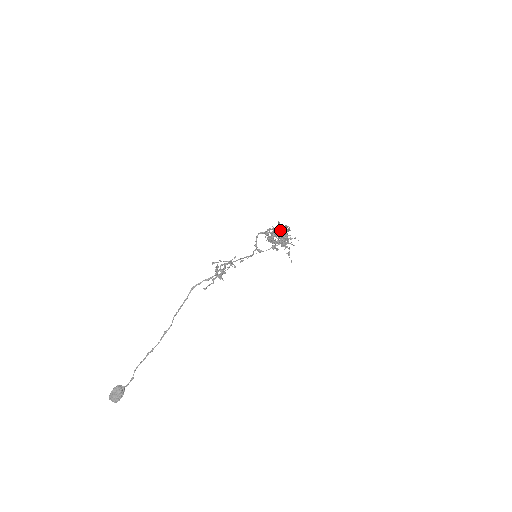
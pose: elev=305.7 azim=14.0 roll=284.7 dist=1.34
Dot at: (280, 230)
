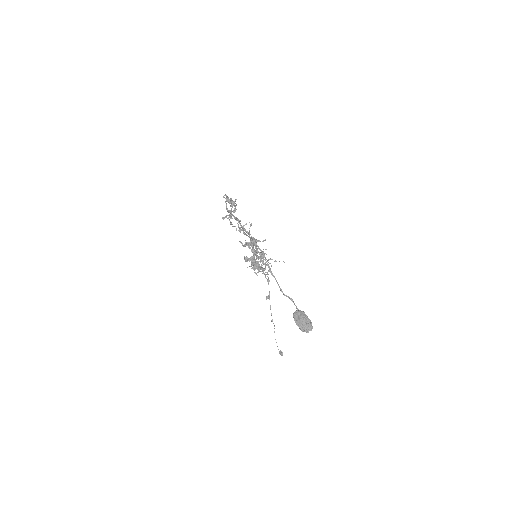
Dot at: (247, 242)
